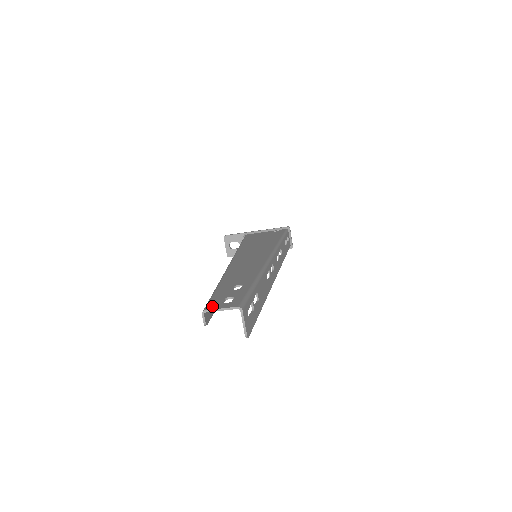
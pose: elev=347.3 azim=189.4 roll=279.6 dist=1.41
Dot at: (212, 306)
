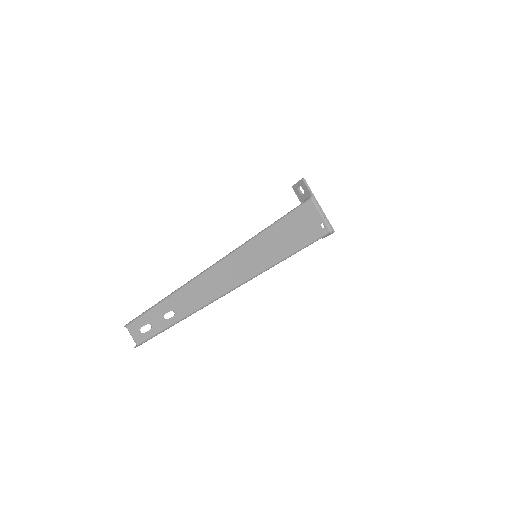
Dot at: (133, 327)
